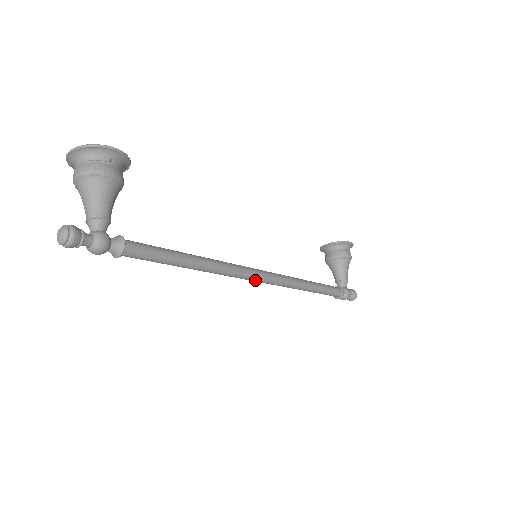
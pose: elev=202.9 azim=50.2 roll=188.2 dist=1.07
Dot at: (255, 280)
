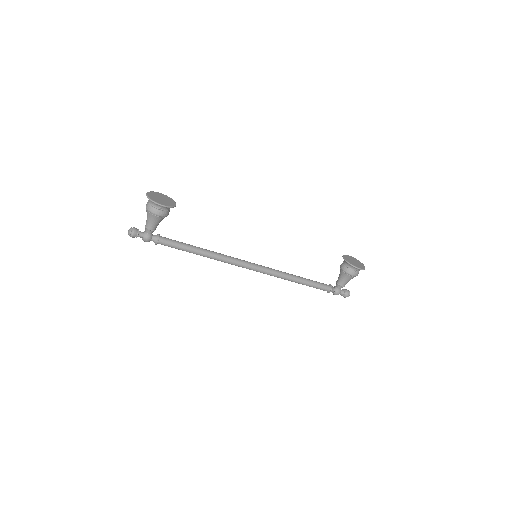
Dot at: (246, 268)
